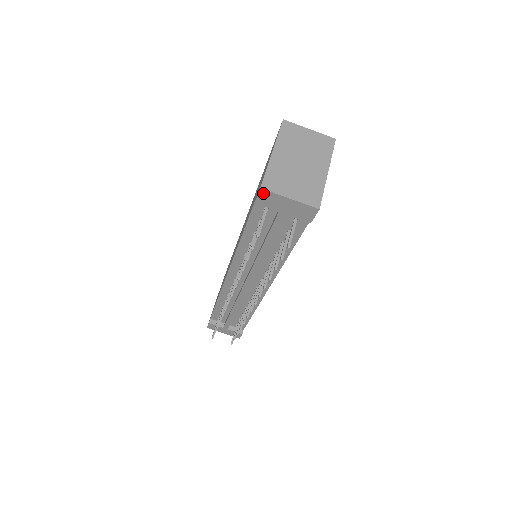
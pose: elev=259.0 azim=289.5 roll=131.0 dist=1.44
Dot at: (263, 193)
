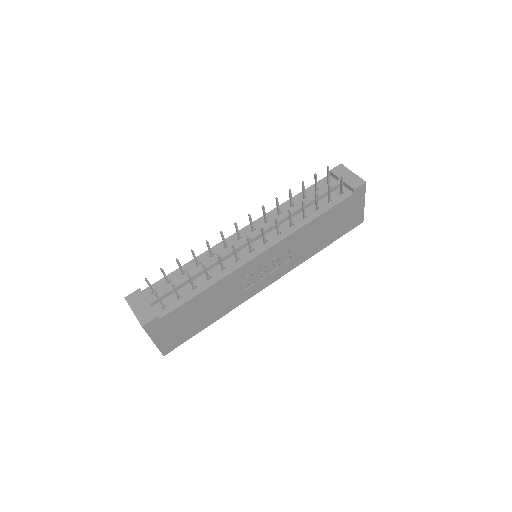
Dot at: (340, 166)
